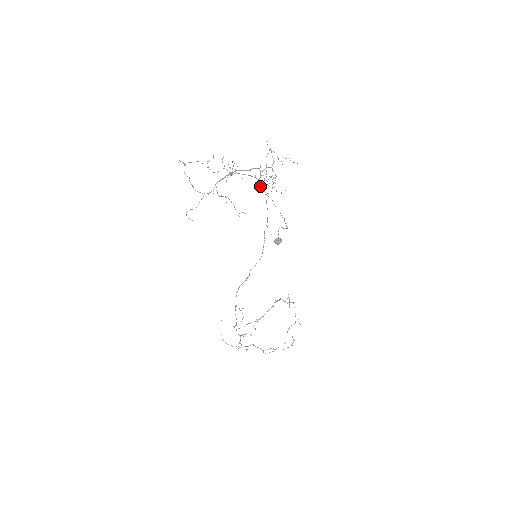
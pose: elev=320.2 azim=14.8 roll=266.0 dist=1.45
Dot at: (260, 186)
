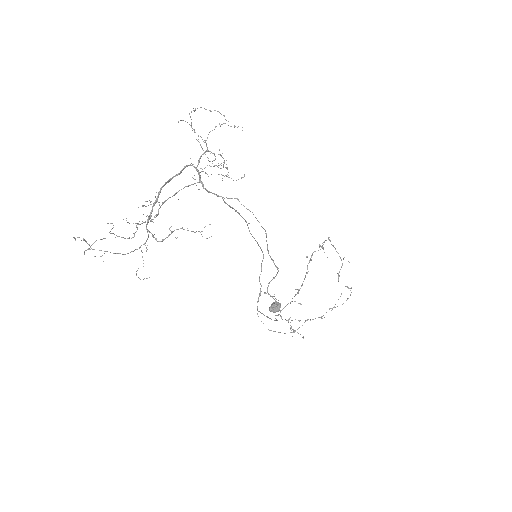
Dot at: (207, 191)
